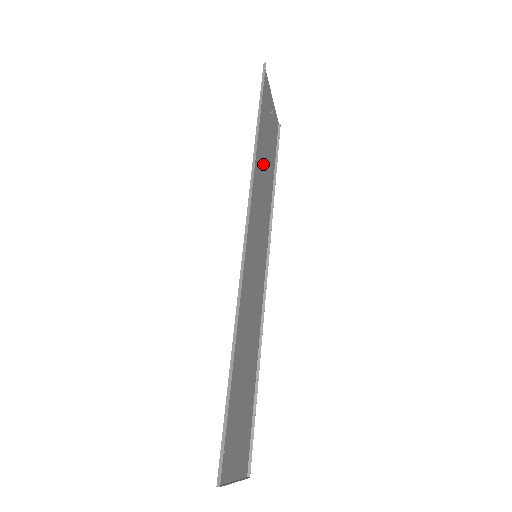
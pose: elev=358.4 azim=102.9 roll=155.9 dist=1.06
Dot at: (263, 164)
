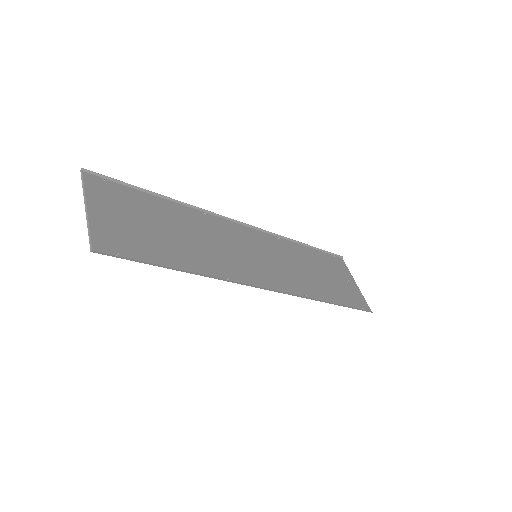
Dot at: (311, 268)
